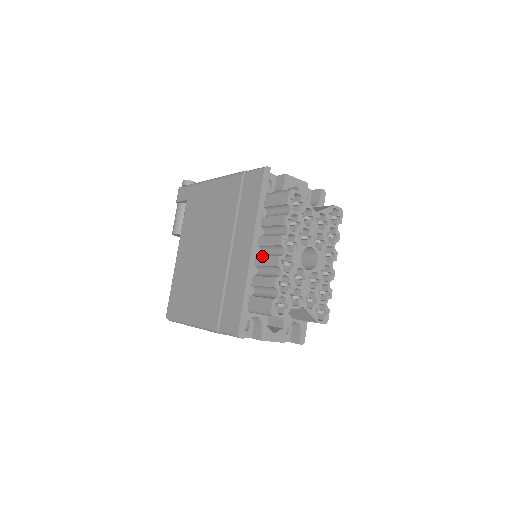
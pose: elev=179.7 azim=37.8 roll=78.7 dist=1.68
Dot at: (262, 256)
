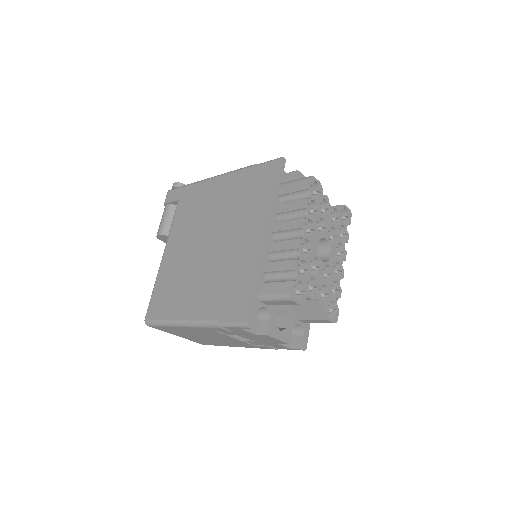
Dot at: occluded
